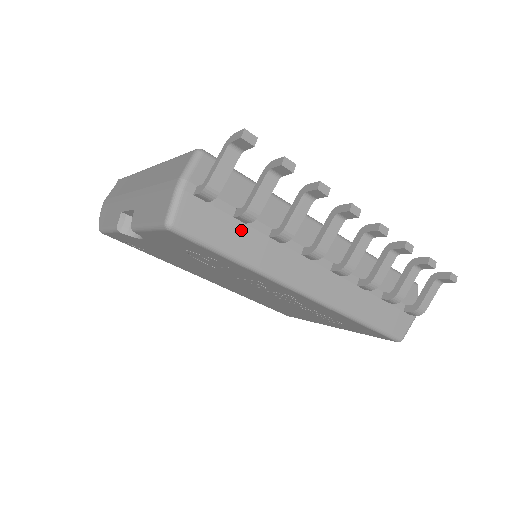
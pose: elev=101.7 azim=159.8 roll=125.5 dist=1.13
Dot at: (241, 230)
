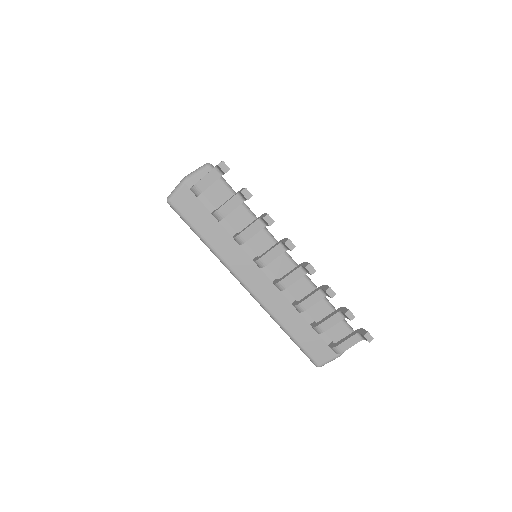
Dot at: (214, 224)
